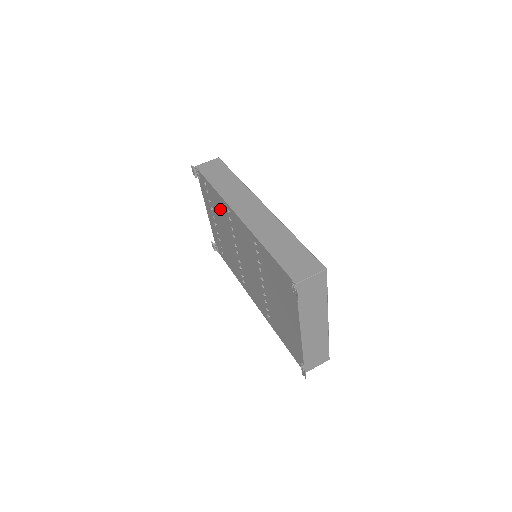
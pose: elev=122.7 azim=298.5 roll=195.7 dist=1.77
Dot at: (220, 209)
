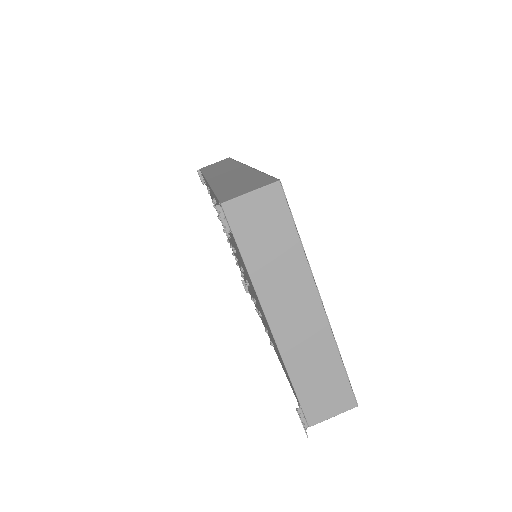
Dot at: occluded
